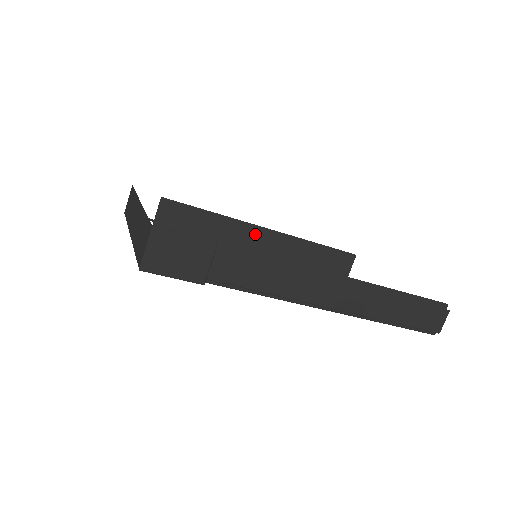
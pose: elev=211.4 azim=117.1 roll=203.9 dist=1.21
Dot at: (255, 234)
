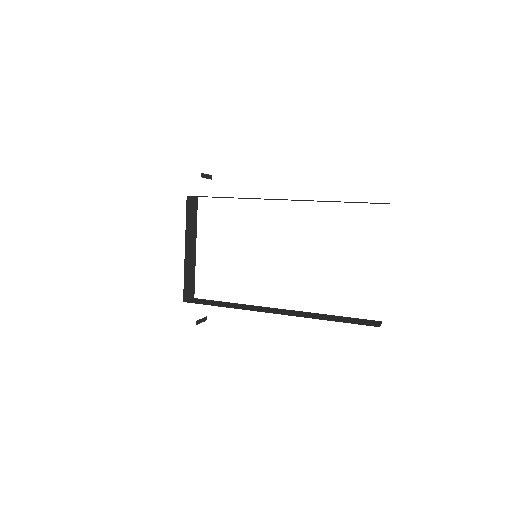
Dot at: occluded
